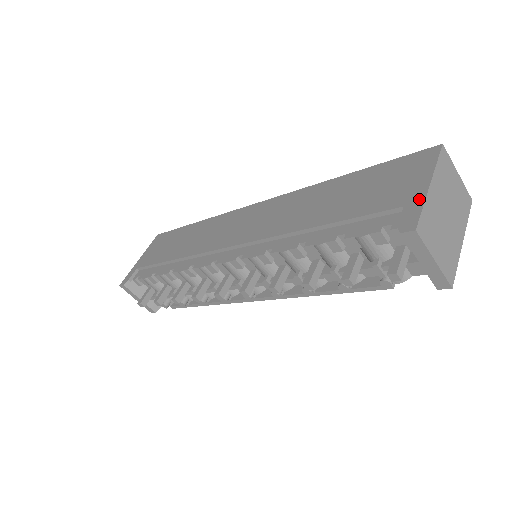
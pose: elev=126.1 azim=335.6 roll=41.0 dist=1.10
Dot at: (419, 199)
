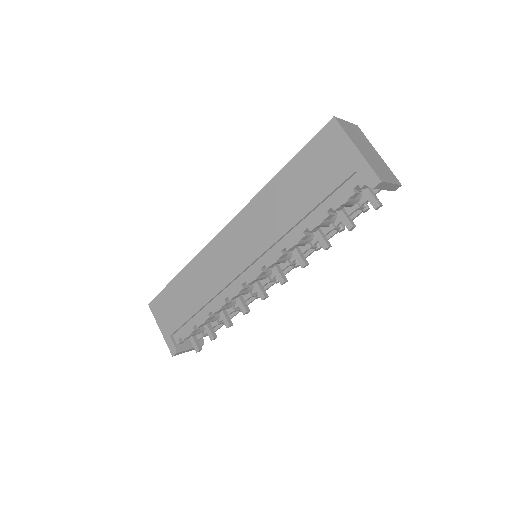
Dot at: (361, 162)
